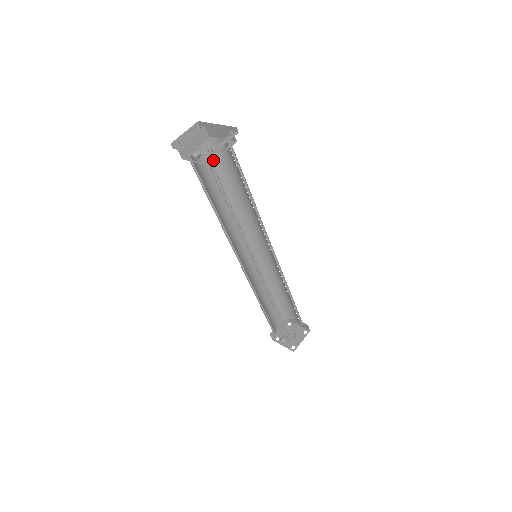
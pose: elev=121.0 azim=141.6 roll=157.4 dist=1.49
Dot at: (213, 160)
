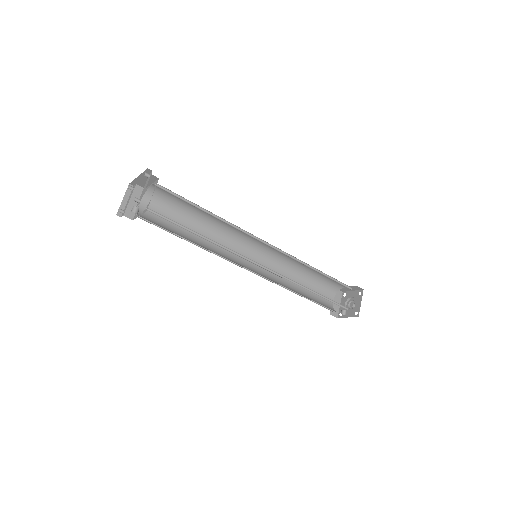
Dot at: (148, 205)
